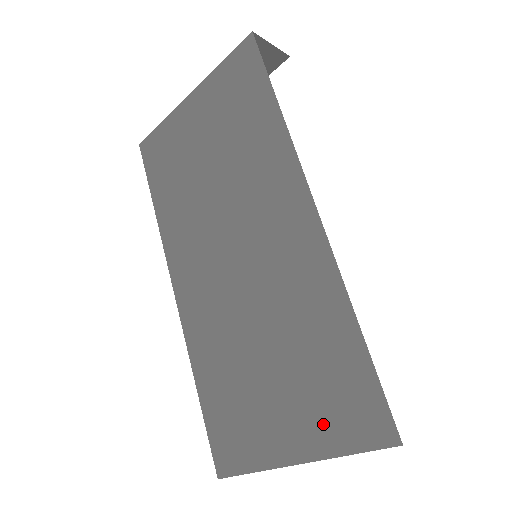
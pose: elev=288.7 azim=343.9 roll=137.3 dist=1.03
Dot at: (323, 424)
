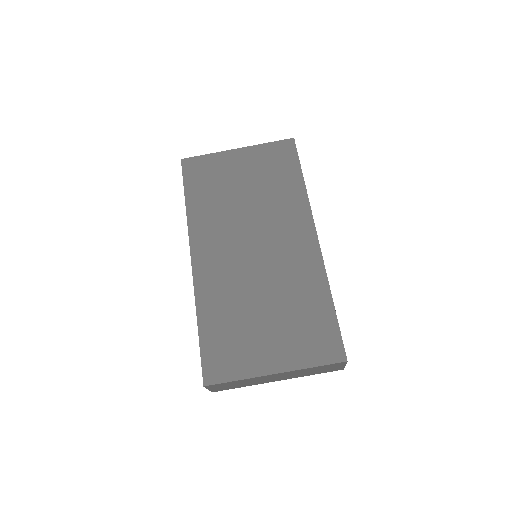
Dot at: (300, 350)
